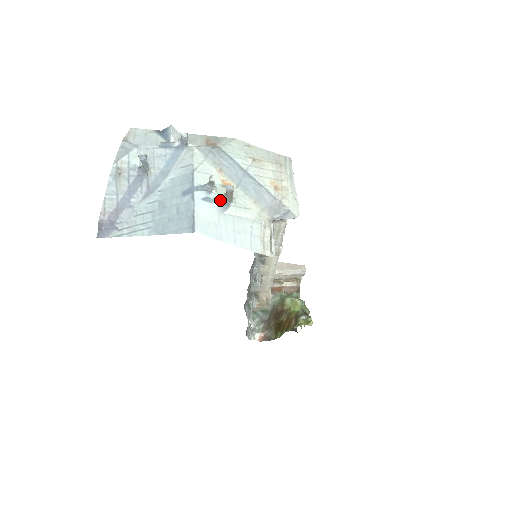
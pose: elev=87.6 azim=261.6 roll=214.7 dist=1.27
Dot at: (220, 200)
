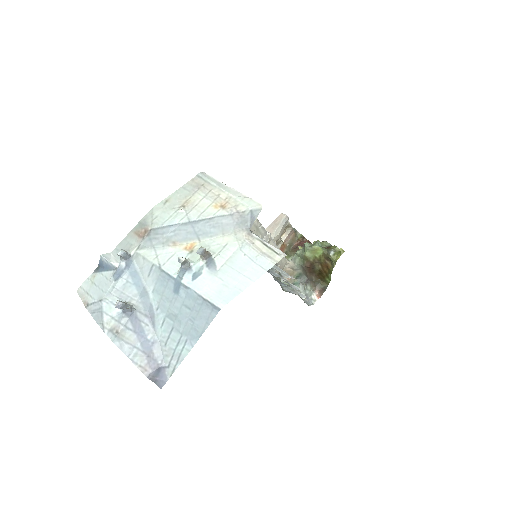
Dot at: (203, 265)
